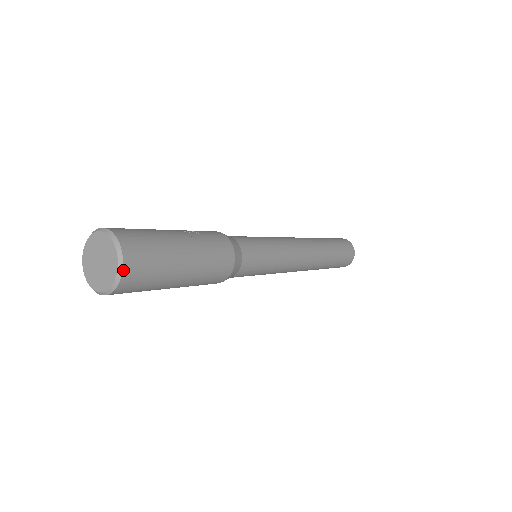
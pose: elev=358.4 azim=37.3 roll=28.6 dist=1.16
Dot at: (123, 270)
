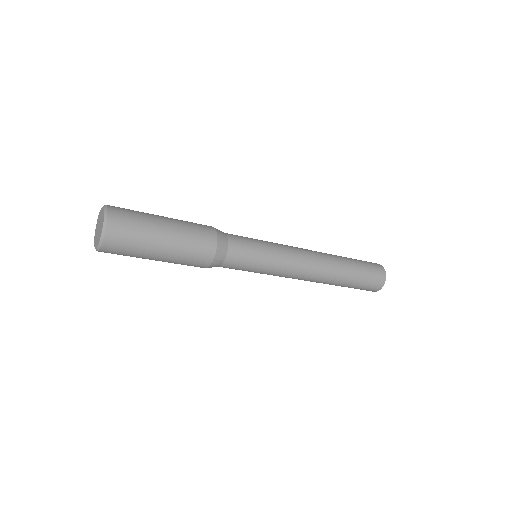
Dot at: (108, 209)
